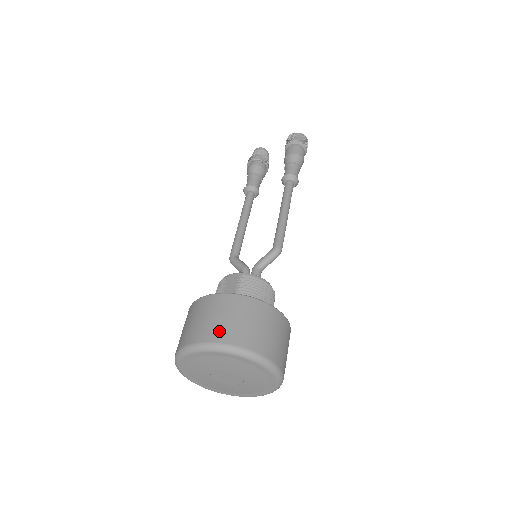
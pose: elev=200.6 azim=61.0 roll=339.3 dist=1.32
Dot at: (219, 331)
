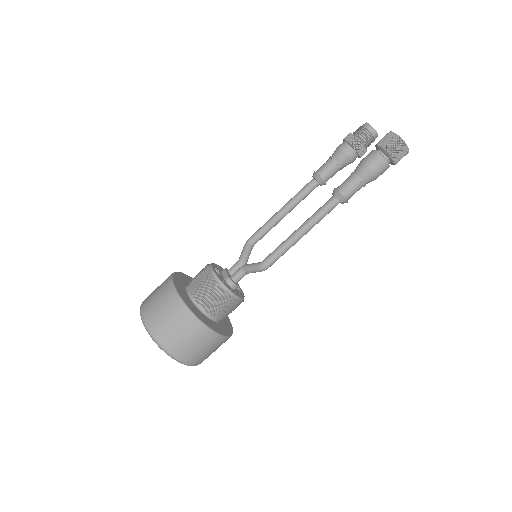
Dot at: (150, 313)
